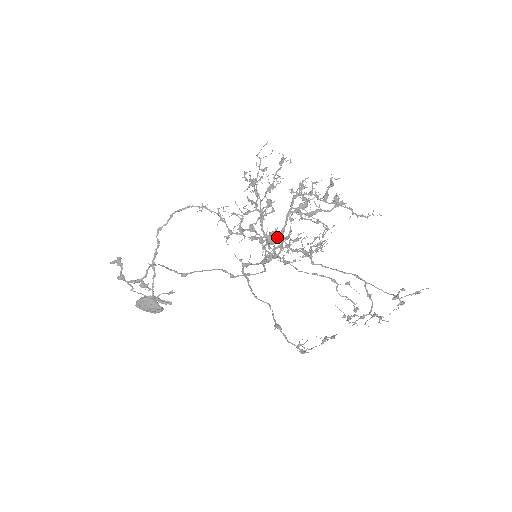
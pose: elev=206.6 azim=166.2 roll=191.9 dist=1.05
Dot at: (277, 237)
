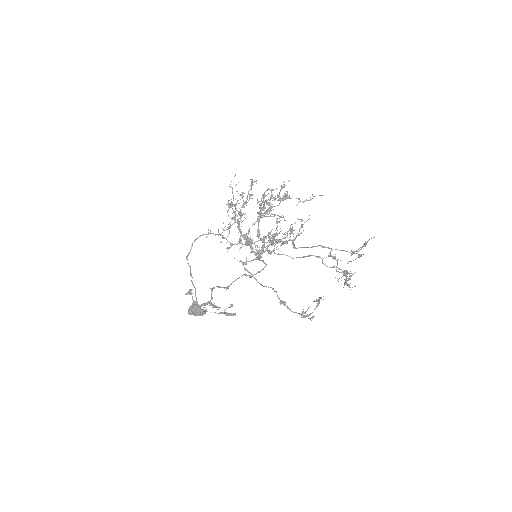
Dot at: (266, 238)
